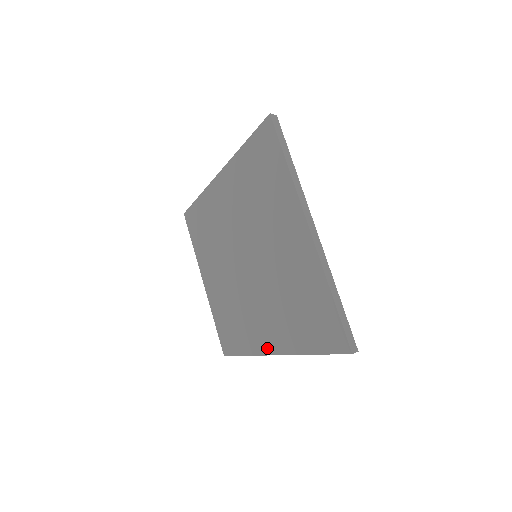
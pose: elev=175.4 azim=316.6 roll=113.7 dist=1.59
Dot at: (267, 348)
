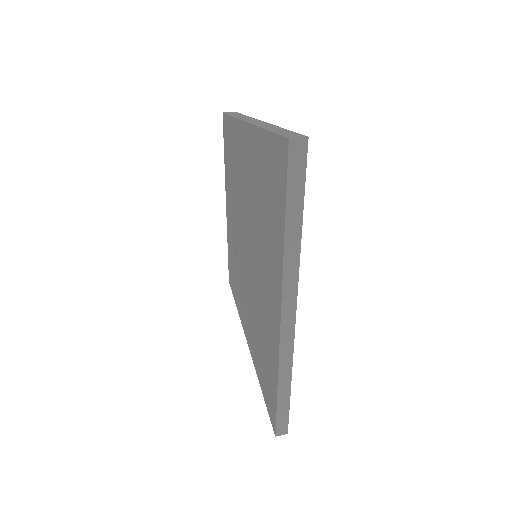
Dot at: (245, 330)
